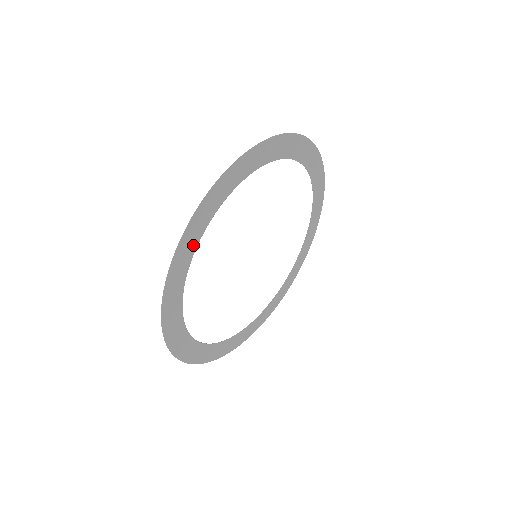
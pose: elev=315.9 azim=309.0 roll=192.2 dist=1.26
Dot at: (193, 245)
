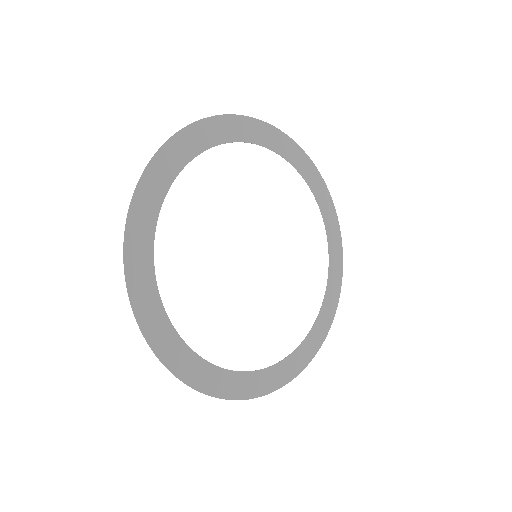
Dot at: (149, 278)
